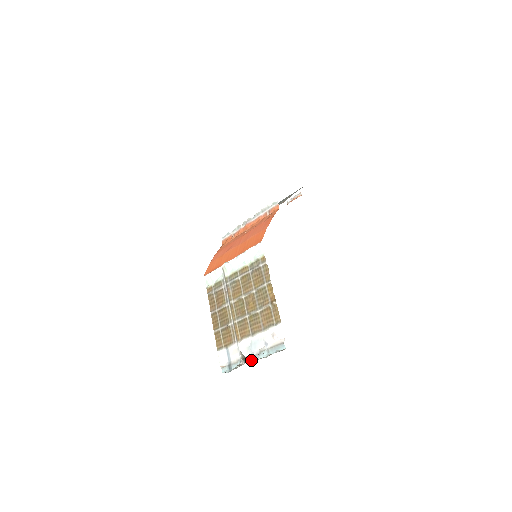
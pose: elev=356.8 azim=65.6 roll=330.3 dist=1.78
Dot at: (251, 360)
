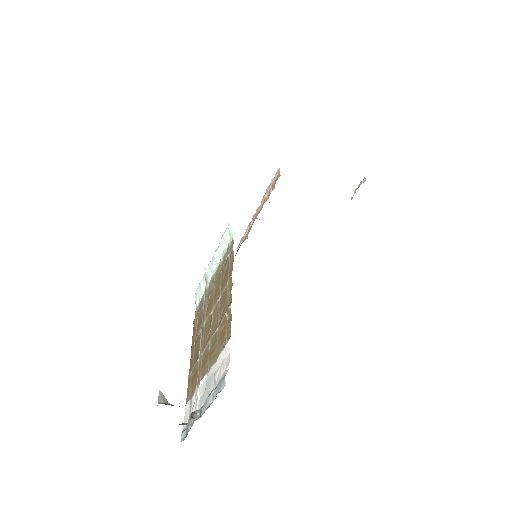
Dot at: (200, 415)
